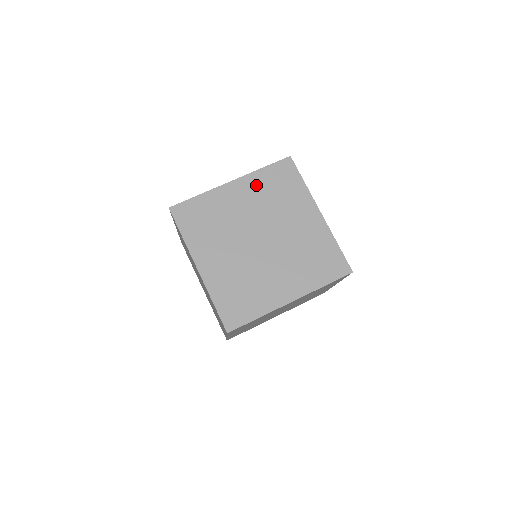
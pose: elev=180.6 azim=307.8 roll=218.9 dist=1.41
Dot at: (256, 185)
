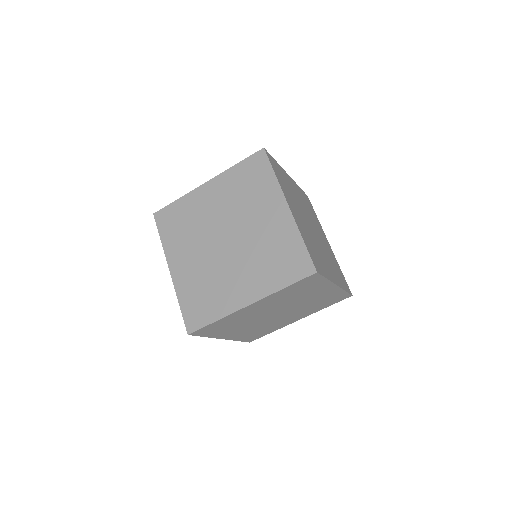
Dot at: (300, 192)
